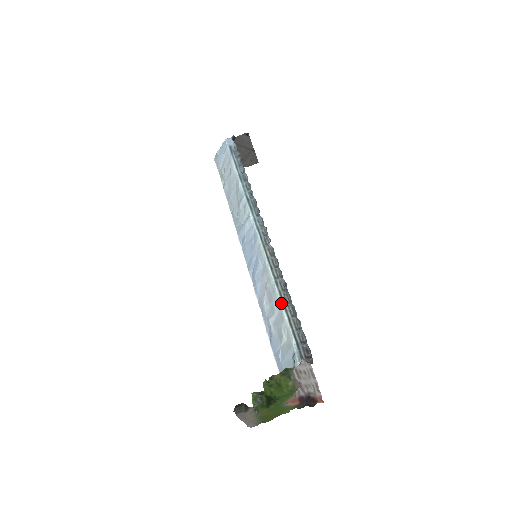
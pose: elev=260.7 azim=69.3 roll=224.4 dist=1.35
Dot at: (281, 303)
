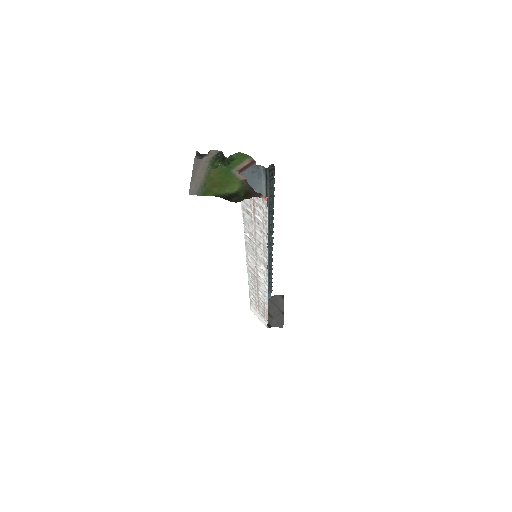
Dot at: occluded
